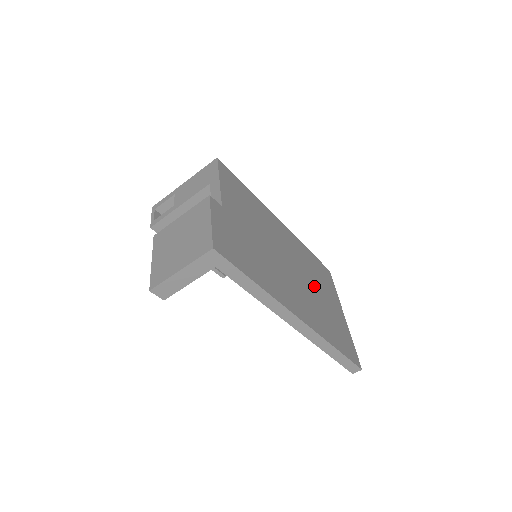
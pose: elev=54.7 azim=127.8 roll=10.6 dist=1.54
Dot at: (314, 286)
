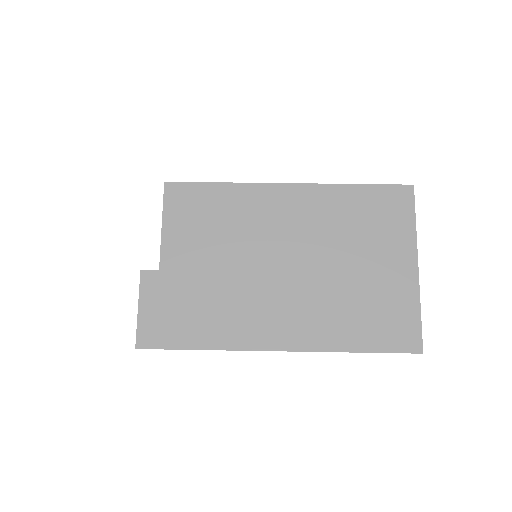
Dot at: (340, 262)
